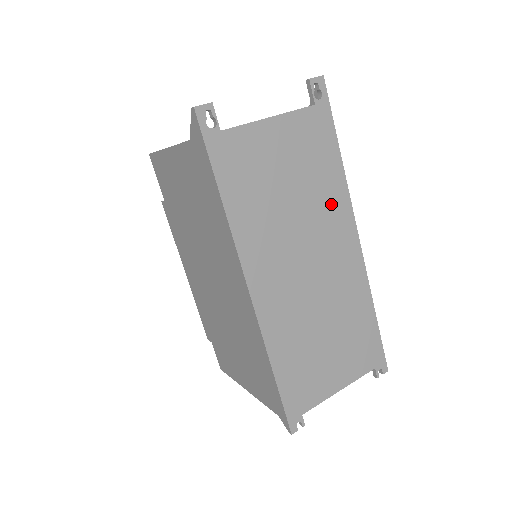
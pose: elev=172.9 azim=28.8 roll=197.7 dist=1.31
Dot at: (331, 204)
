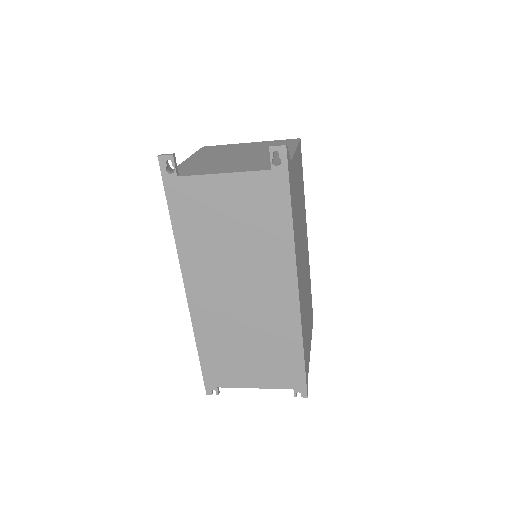
Dot at: (273, 254)
